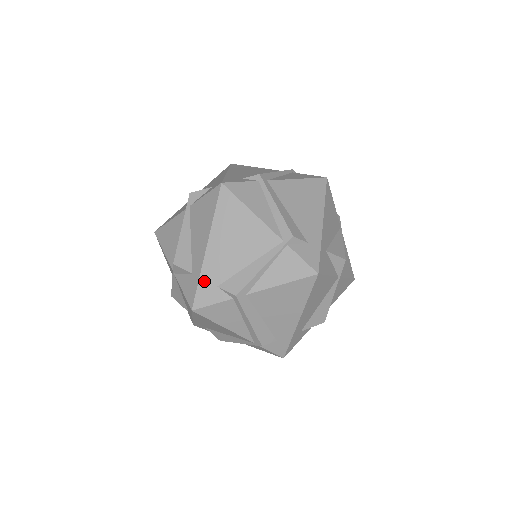
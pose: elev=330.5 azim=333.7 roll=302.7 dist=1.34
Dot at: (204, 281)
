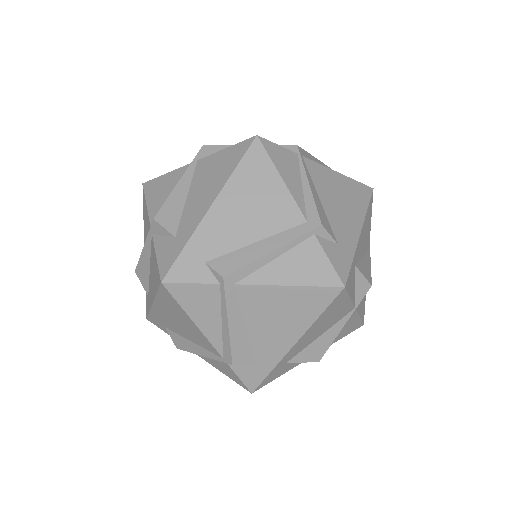
Dot at: (153, 316)
